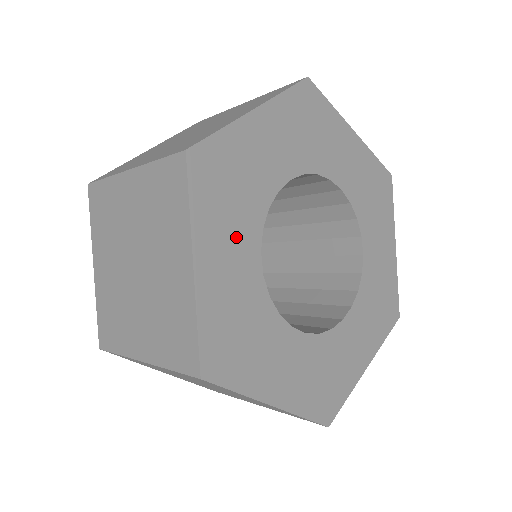
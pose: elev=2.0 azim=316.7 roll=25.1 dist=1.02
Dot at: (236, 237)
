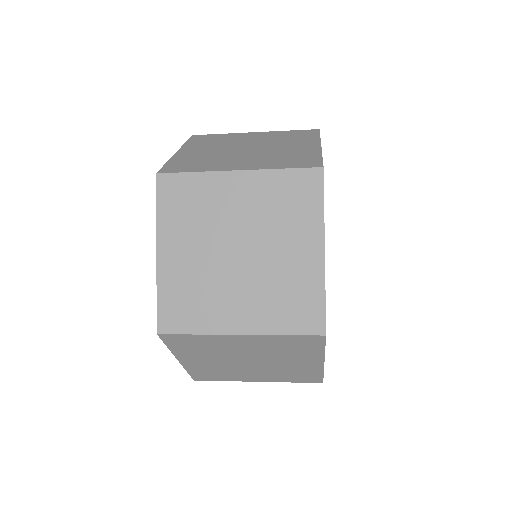
Dot at: occluded
